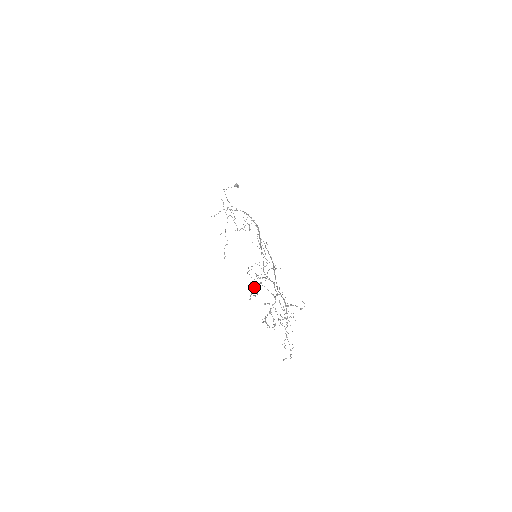
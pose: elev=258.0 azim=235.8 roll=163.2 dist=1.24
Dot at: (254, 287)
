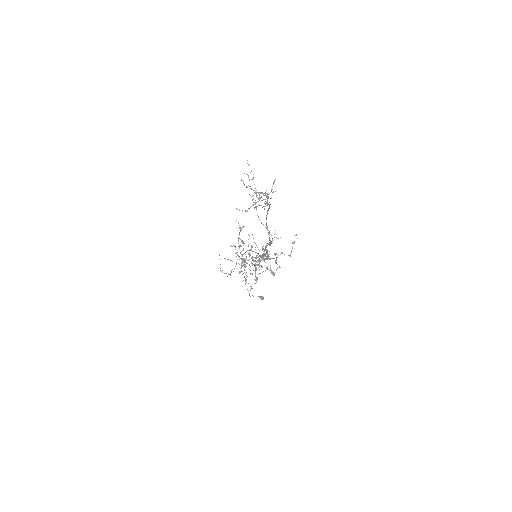
Dot at: occluded
